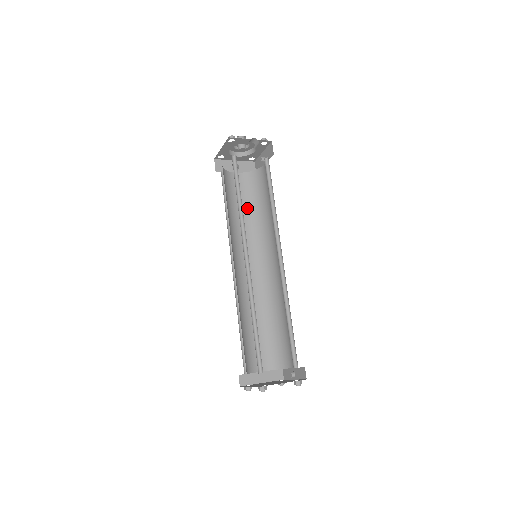
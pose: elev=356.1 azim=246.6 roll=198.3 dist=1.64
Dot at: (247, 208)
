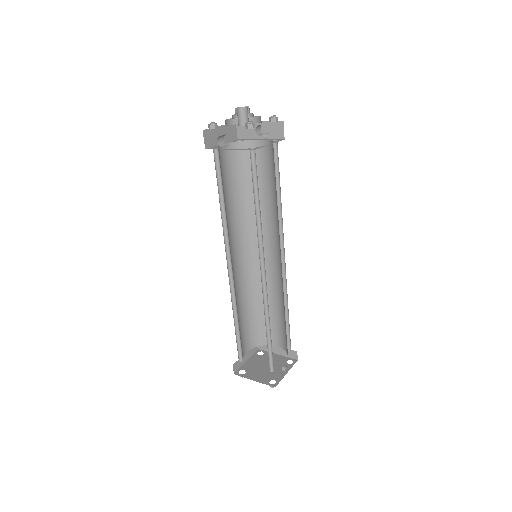
Dot at: (269, 187)
